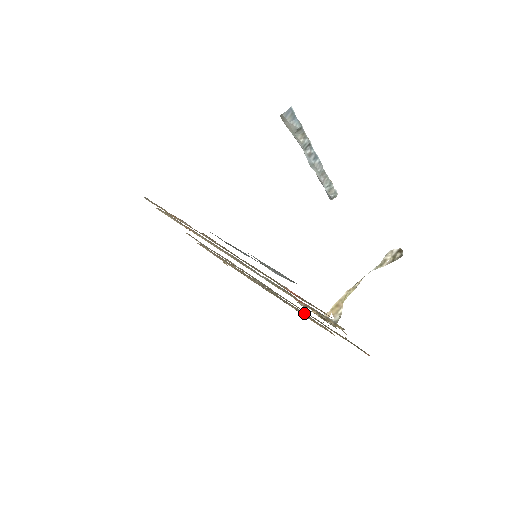
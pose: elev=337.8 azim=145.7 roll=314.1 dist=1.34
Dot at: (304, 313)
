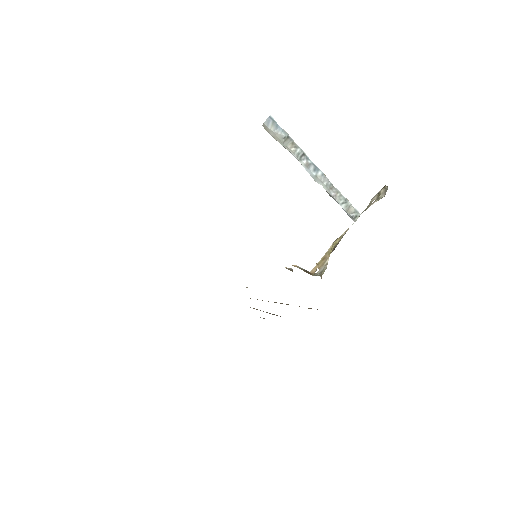
Dot at: occluded
